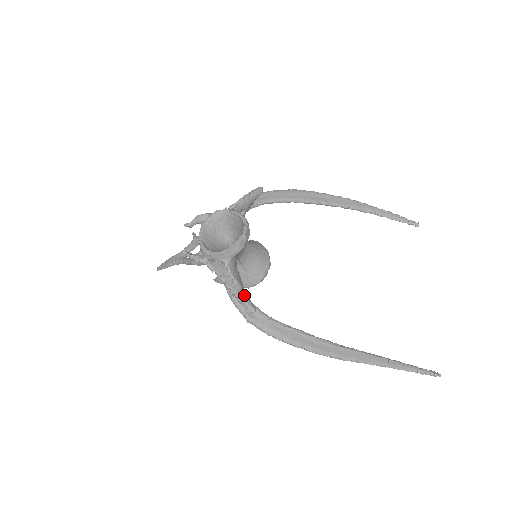
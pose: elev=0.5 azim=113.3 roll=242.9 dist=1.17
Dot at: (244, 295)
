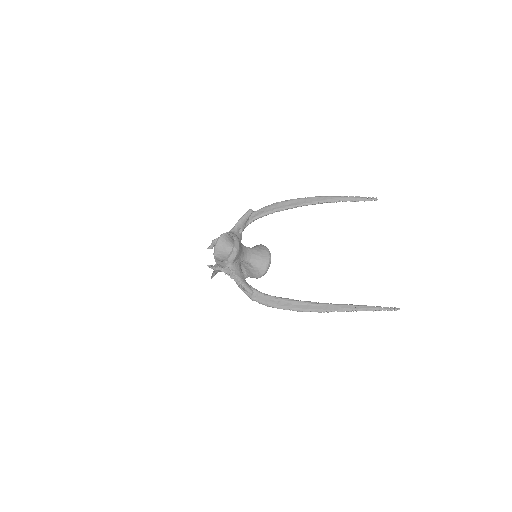
Dot at: (244, 284)
